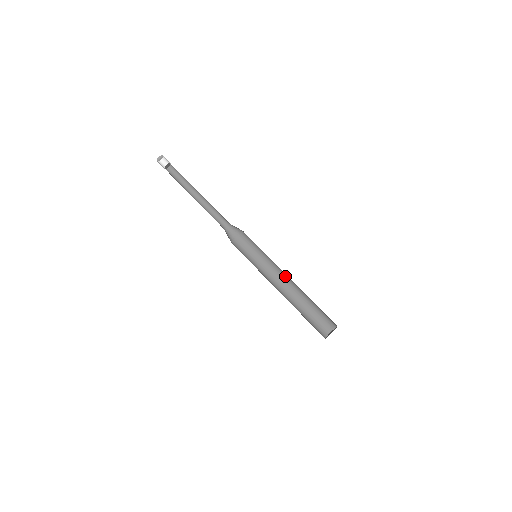
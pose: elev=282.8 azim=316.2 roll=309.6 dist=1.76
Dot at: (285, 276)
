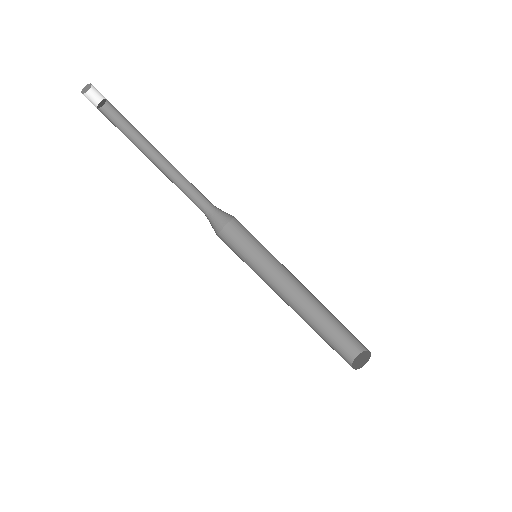
Dot at: (300, 282)
